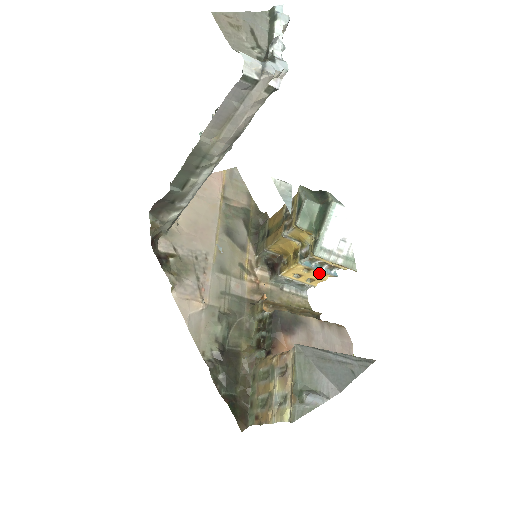
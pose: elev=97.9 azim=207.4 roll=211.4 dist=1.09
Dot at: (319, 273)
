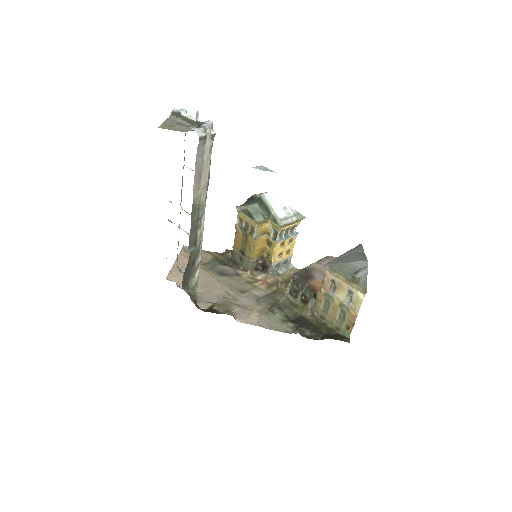
Dot at: (289, 241)
